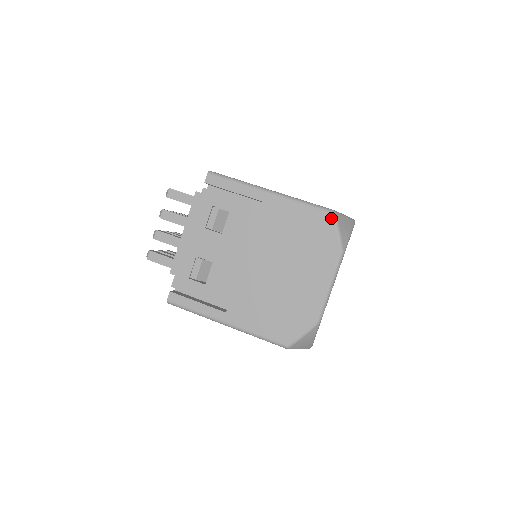
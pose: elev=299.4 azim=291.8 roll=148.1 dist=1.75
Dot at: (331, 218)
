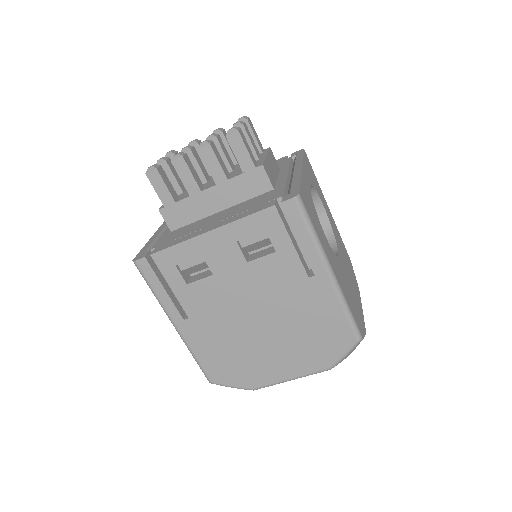
Dot at: (353, 343)
